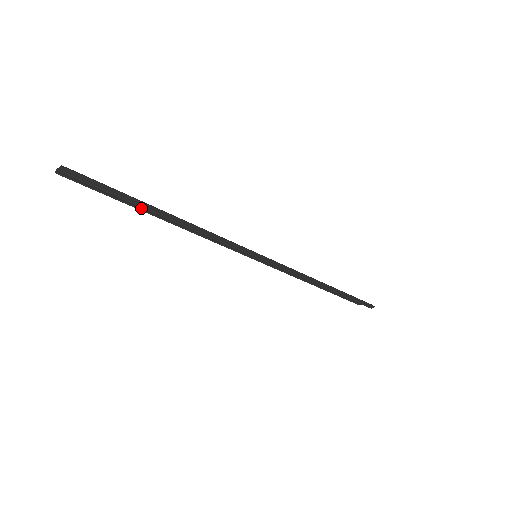
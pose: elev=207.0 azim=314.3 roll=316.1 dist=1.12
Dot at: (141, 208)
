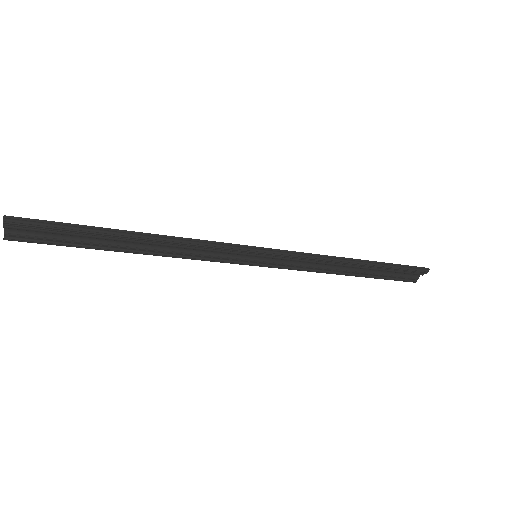
Dot at: (106, 246)
